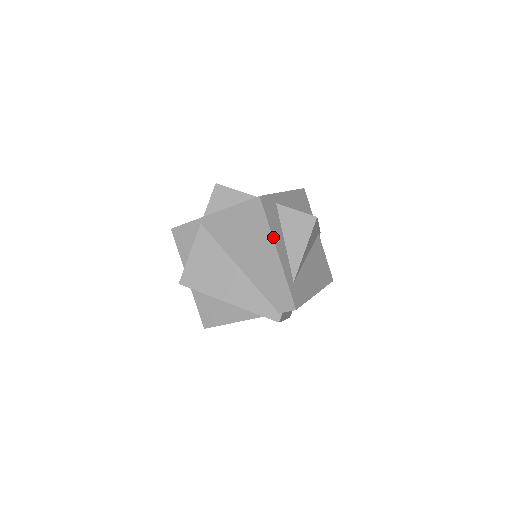
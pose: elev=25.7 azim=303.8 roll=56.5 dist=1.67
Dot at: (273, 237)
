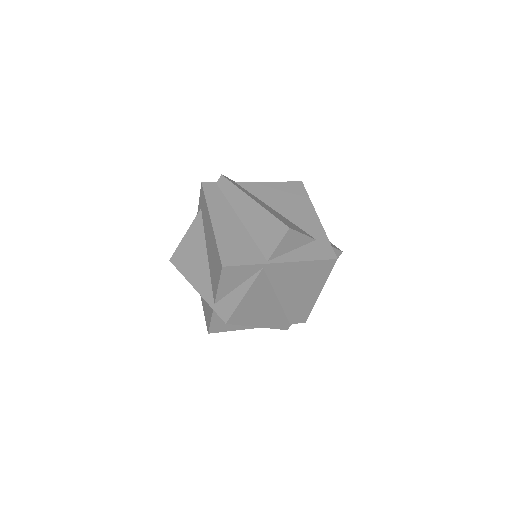
Dot at: (324, 284)
